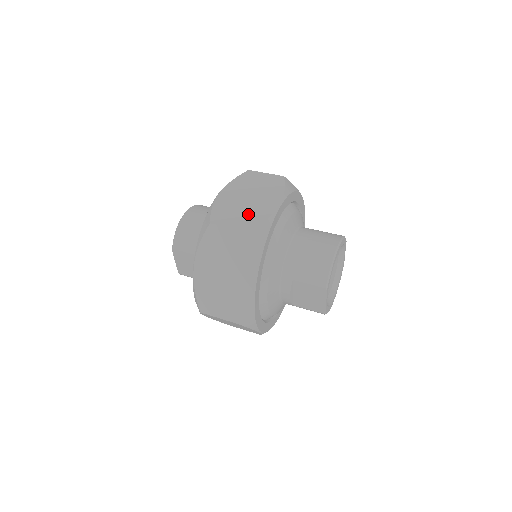
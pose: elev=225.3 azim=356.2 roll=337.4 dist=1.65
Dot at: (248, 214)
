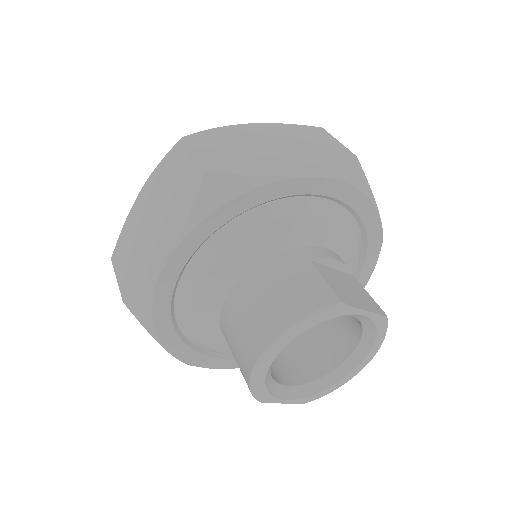
Dot at: (137, 260)
